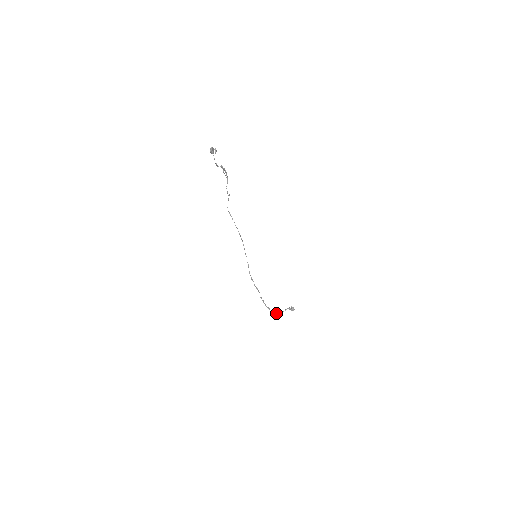
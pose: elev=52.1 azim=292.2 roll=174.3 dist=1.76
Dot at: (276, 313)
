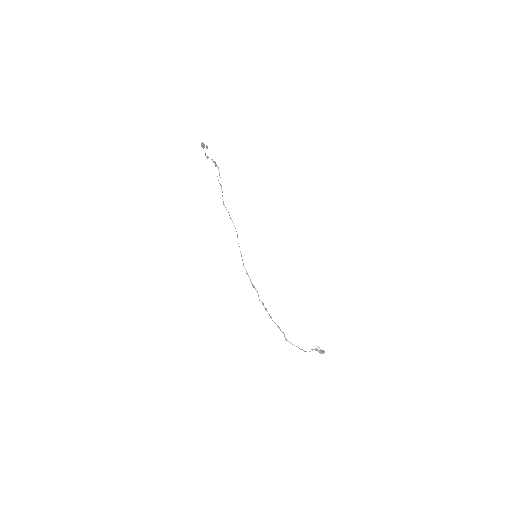
Dot at: (294, 345)
